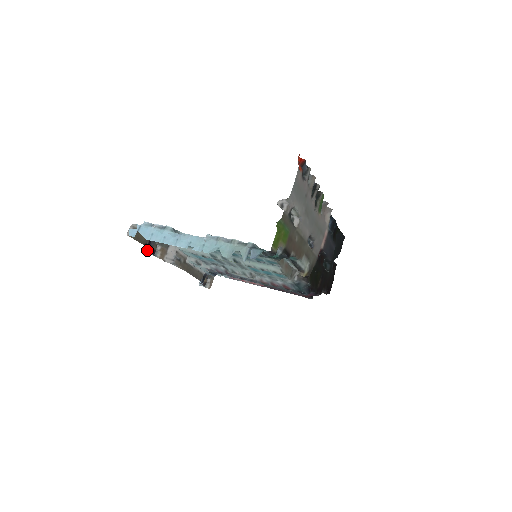
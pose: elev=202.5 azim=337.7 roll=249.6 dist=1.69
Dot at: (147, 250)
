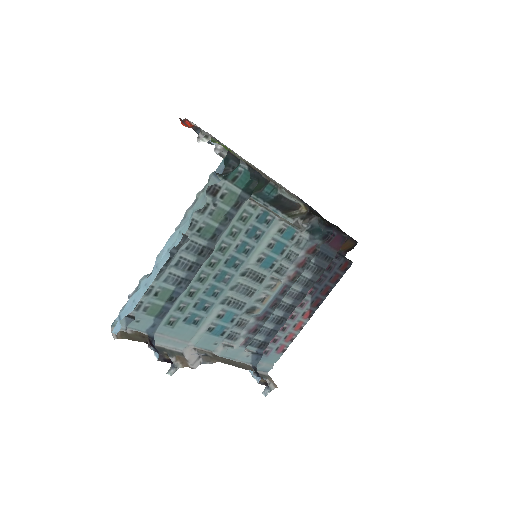
Dot at: occluded
